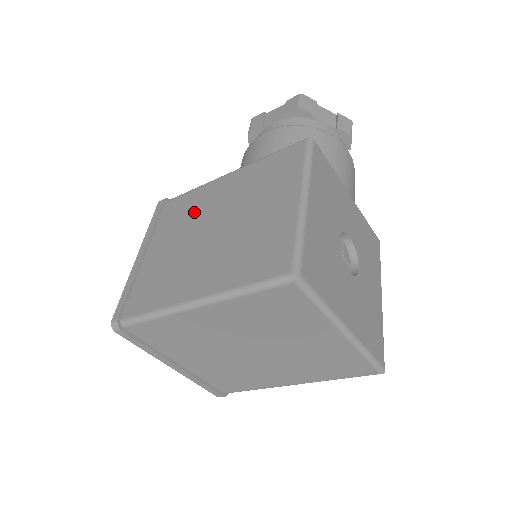
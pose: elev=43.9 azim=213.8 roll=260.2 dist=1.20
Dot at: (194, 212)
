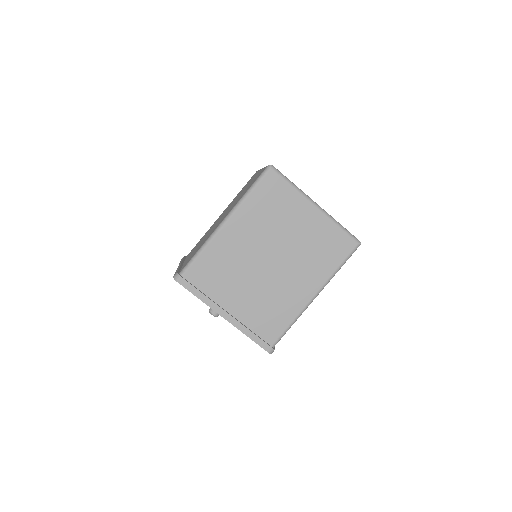
Dot at: occluded
